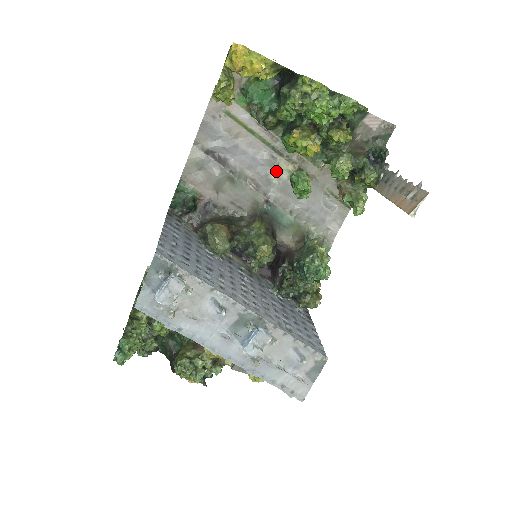
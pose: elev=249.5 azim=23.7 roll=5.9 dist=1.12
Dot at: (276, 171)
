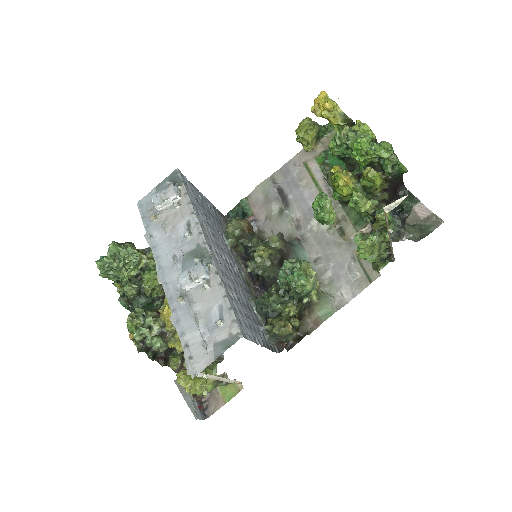
Dot at: occluded
